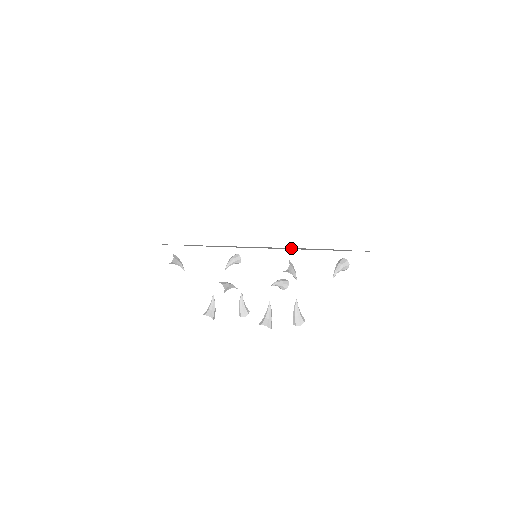
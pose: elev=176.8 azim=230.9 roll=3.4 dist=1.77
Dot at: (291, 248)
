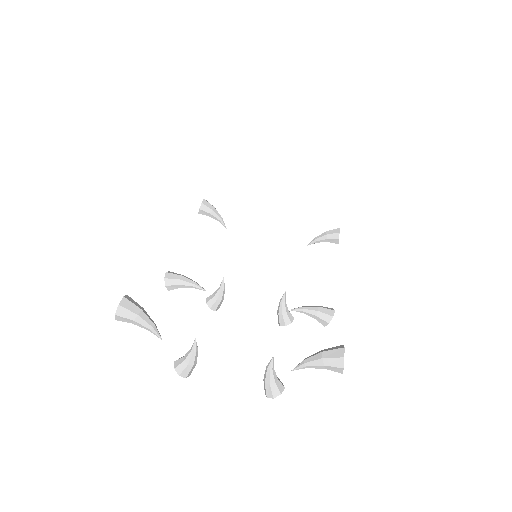
Dot at: occluded
